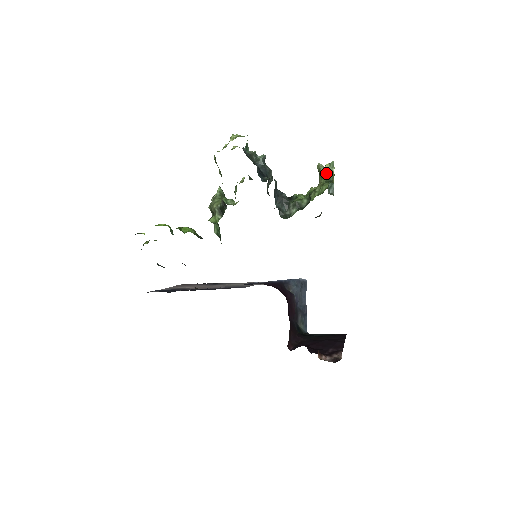
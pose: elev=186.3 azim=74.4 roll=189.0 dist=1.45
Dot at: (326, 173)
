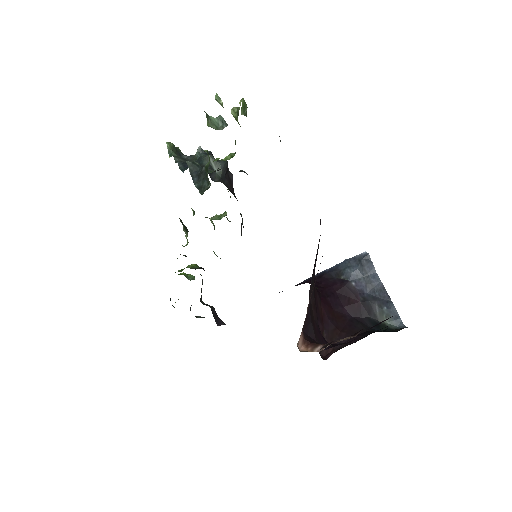
Dot at: occluded
